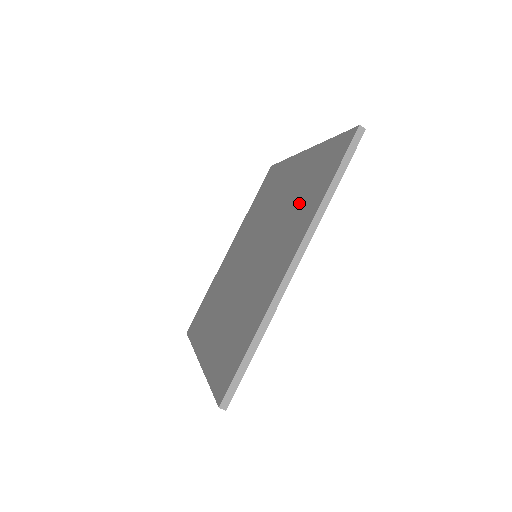
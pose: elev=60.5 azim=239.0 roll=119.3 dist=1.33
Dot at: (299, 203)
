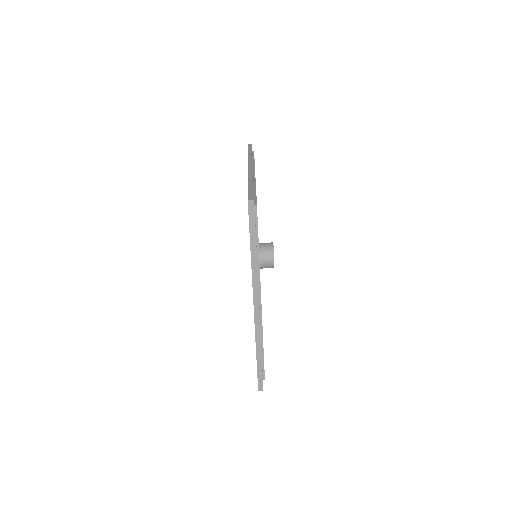
Dot at: occluded
